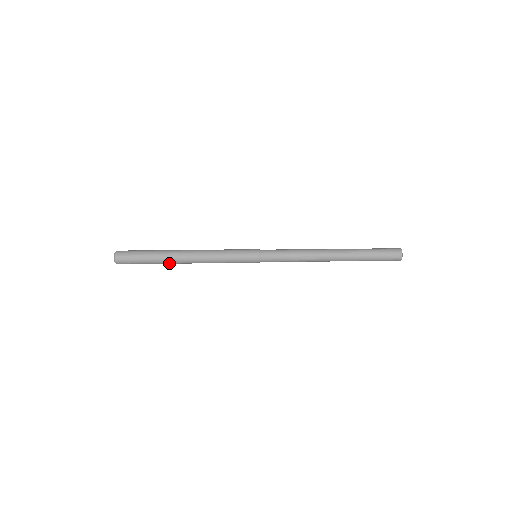
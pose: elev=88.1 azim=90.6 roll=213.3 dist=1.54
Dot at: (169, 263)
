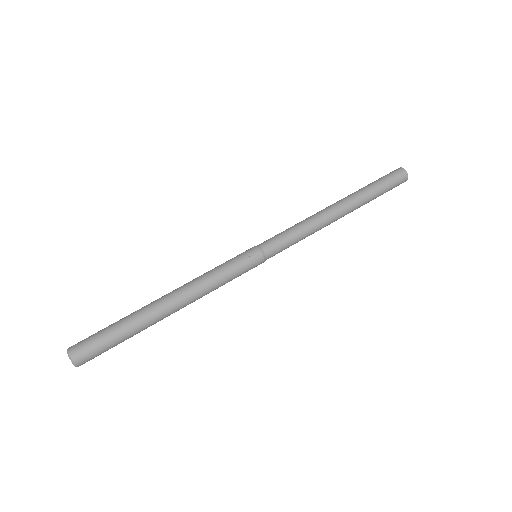
Dot at: (150, 320)
